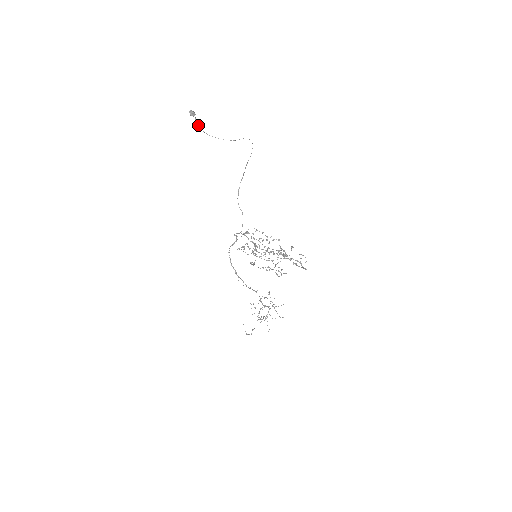
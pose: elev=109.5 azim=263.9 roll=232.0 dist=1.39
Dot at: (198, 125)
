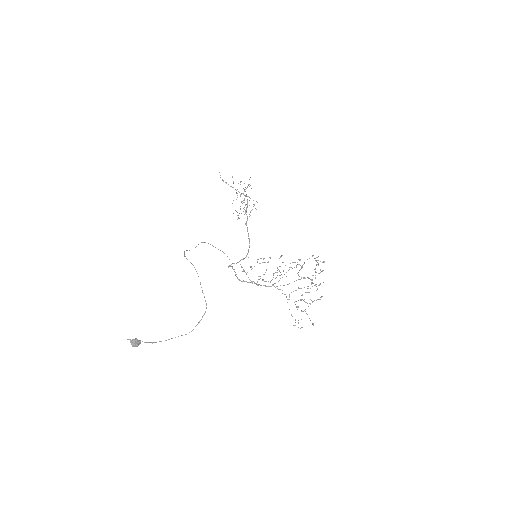
Dot at: occluded
